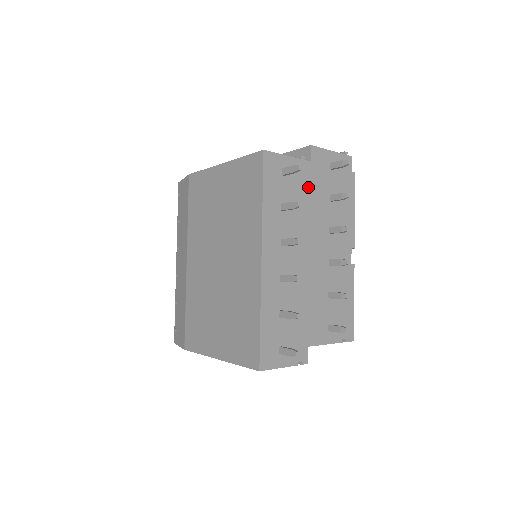
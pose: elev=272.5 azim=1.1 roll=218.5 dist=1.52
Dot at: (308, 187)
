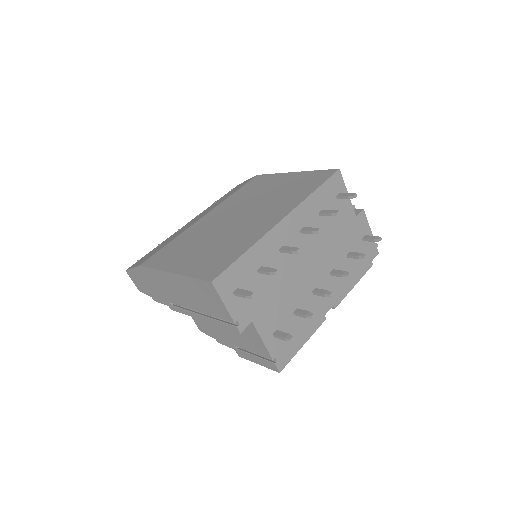
Dot at: (343, 227)
